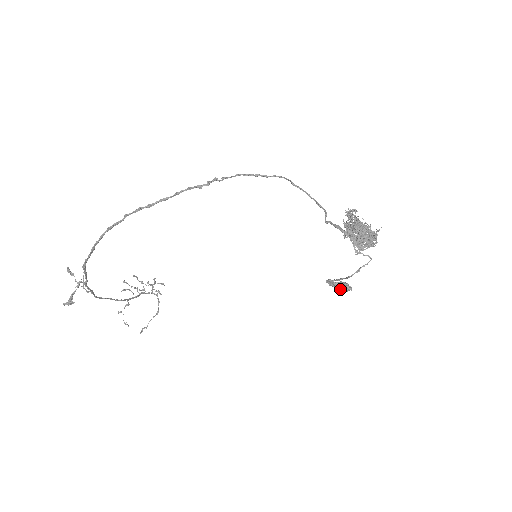
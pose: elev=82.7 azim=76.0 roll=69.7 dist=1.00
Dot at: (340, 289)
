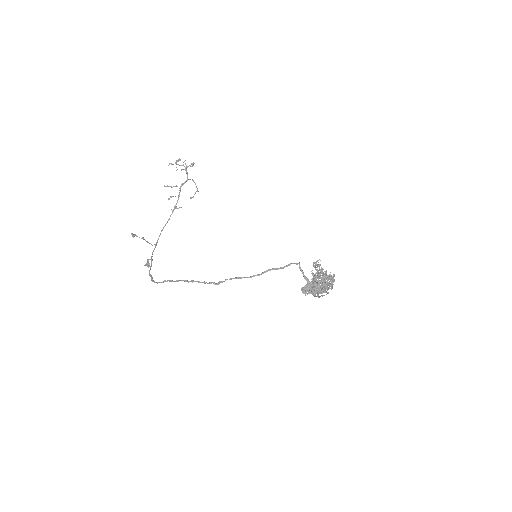
Dot at: occluded
